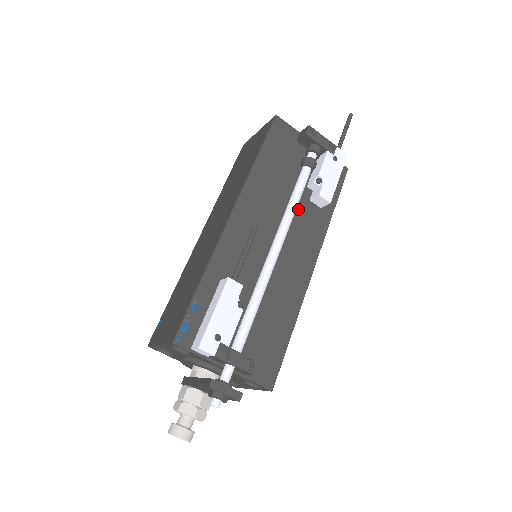
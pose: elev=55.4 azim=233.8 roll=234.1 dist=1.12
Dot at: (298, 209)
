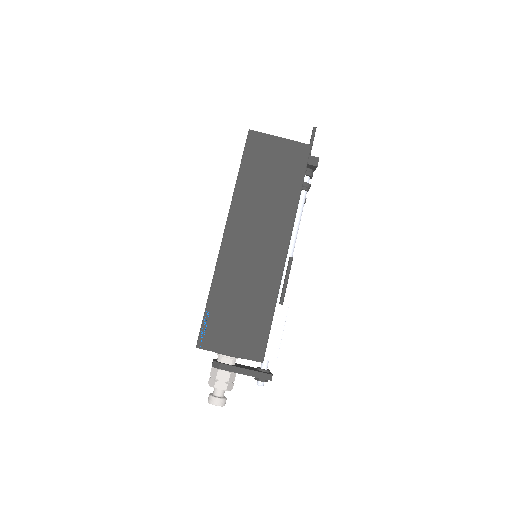
Dot at: occluded
